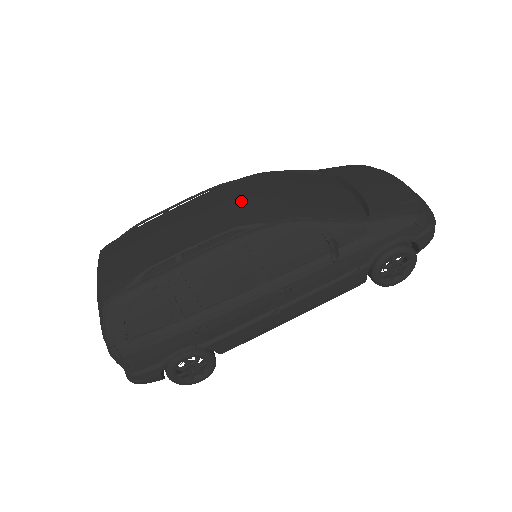
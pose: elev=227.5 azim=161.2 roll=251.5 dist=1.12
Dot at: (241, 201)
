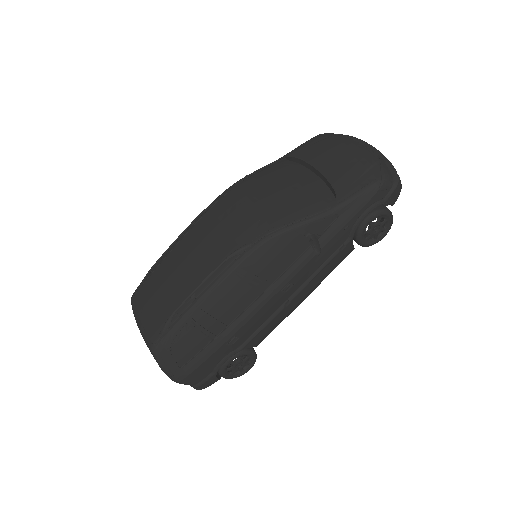
Dot at: (224, 226)
